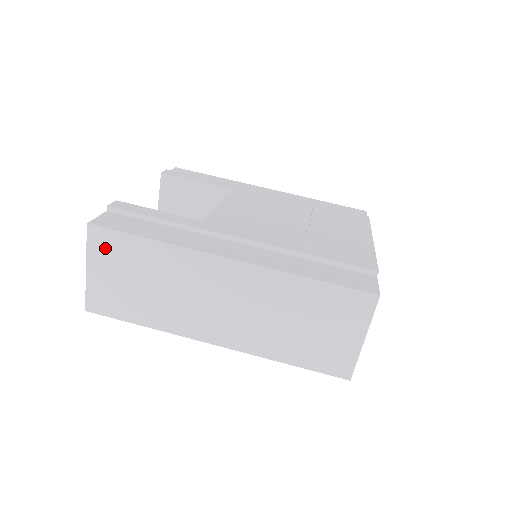
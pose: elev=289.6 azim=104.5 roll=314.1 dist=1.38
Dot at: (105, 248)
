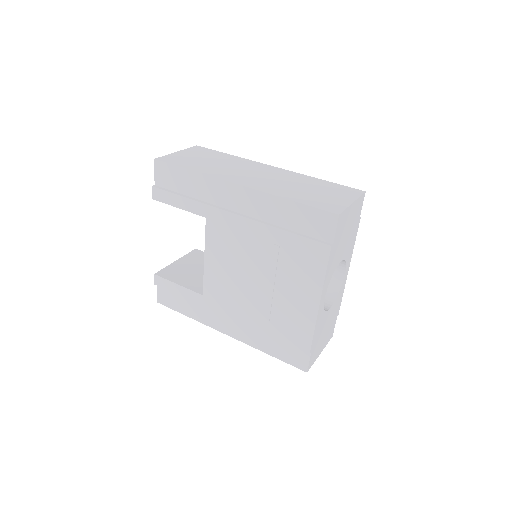
Dot at: (198, 151)
